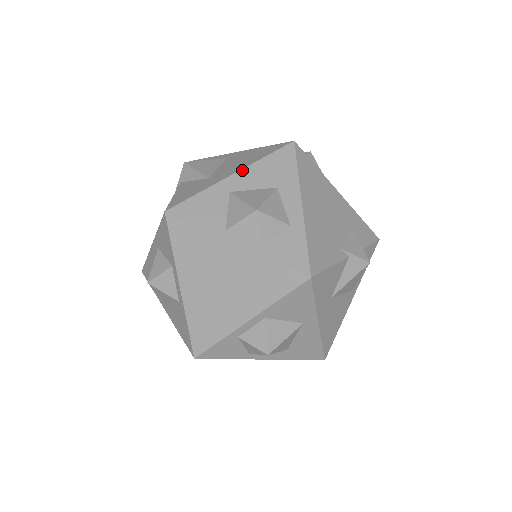
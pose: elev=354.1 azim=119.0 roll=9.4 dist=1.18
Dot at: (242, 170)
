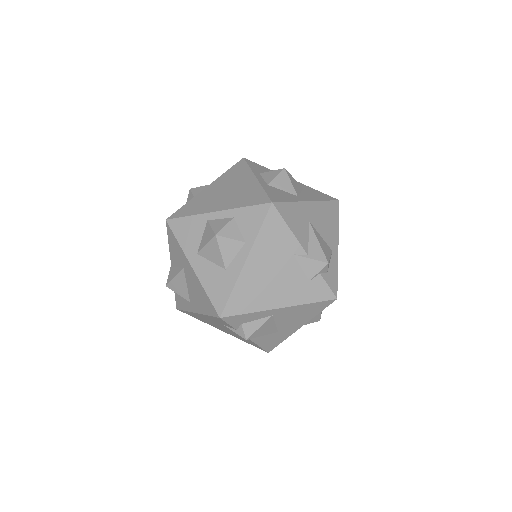
Dot at: occluded
